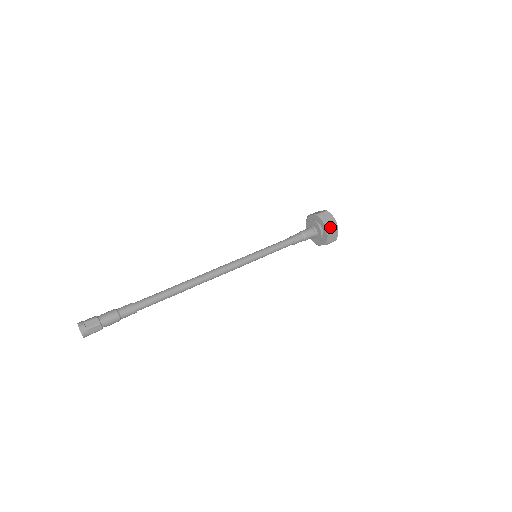
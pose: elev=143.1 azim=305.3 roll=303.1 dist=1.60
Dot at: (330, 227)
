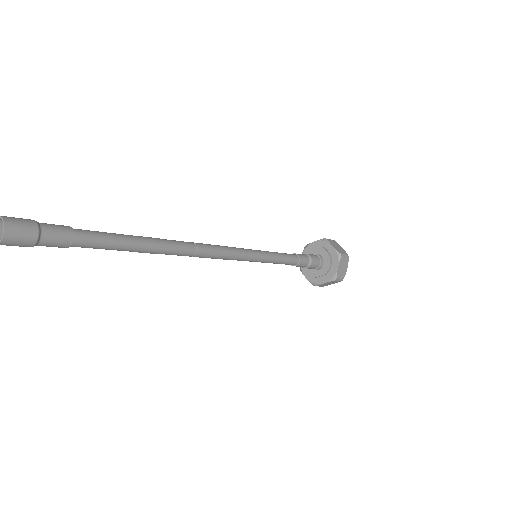
Dot at: (342, 254)
